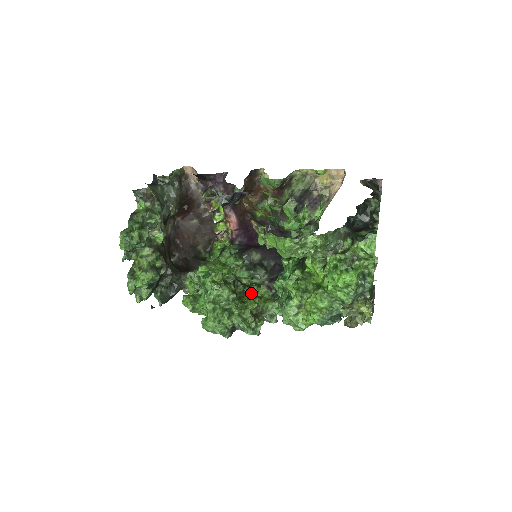
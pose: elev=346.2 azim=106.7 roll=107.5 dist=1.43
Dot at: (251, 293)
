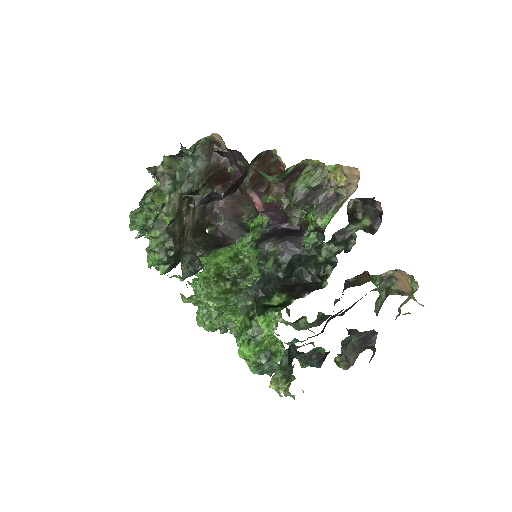
Dot at: occluded
